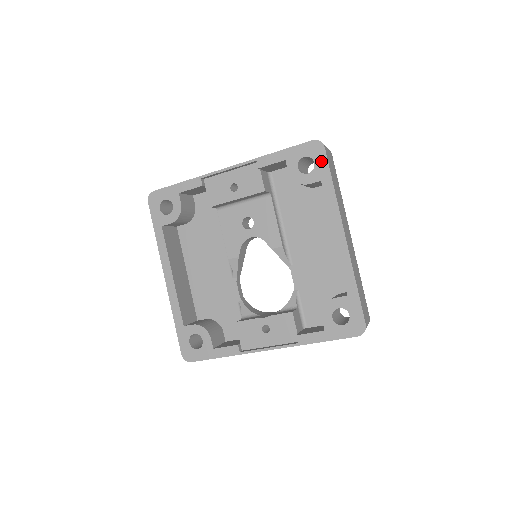
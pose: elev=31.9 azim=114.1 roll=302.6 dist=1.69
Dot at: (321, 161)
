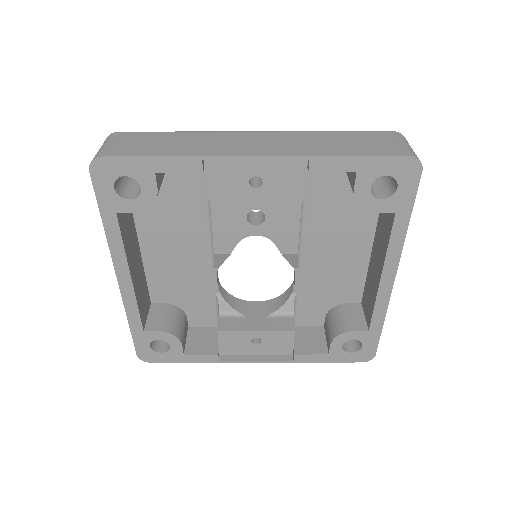
Dot at: (408, 188)
